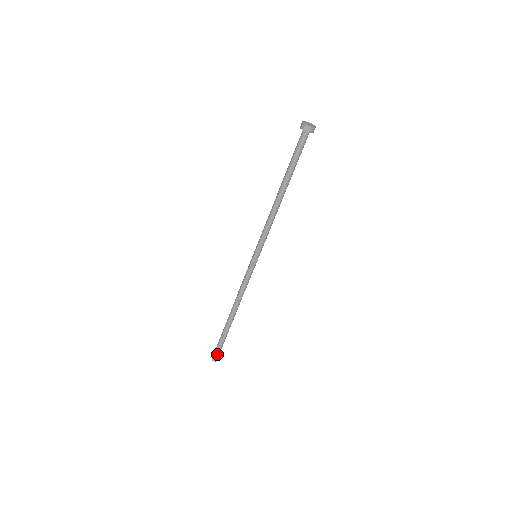
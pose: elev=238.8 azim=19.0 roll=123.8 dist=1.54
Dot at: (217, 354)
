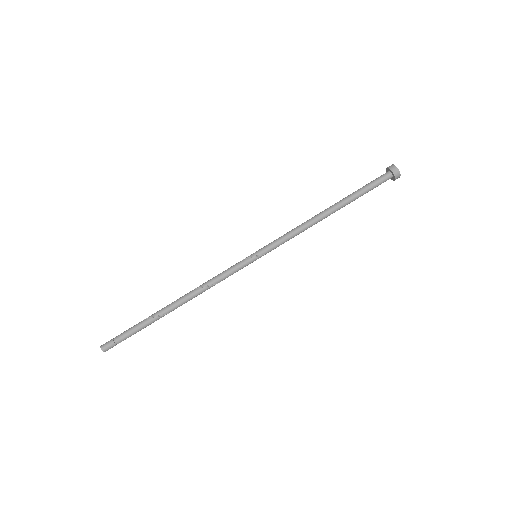
Dot at: (113, 339)
